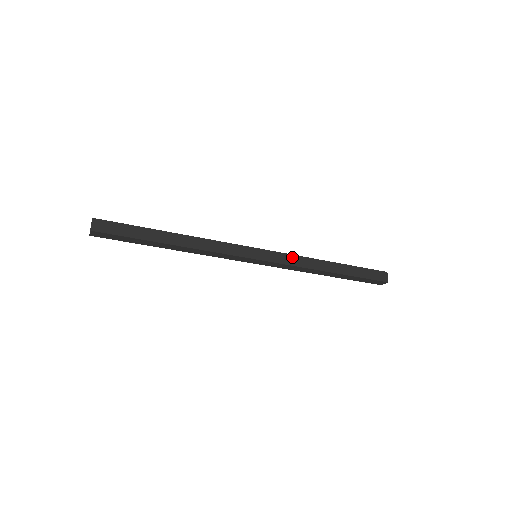
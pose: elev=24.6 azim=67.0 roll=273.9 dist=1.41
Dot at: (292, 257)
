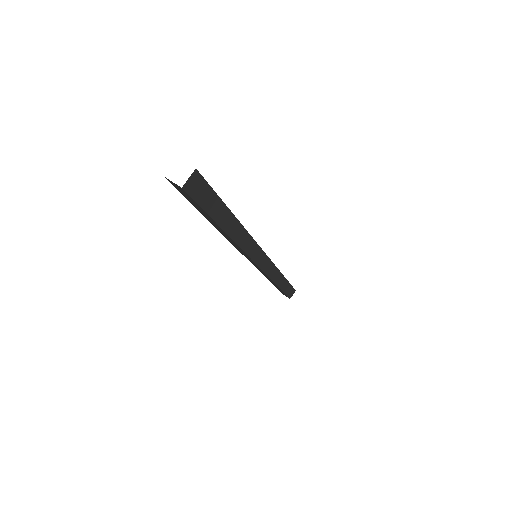
Dot at: occluded
